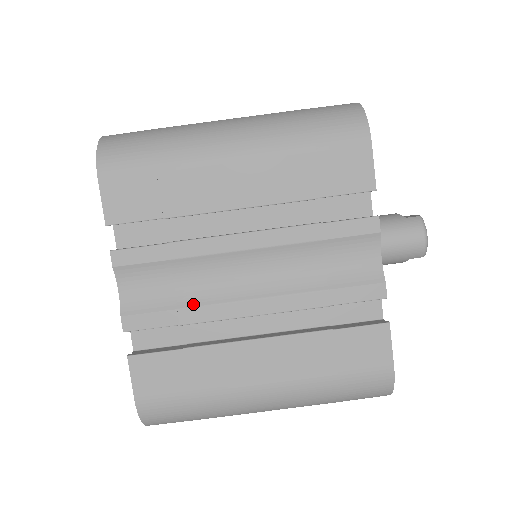
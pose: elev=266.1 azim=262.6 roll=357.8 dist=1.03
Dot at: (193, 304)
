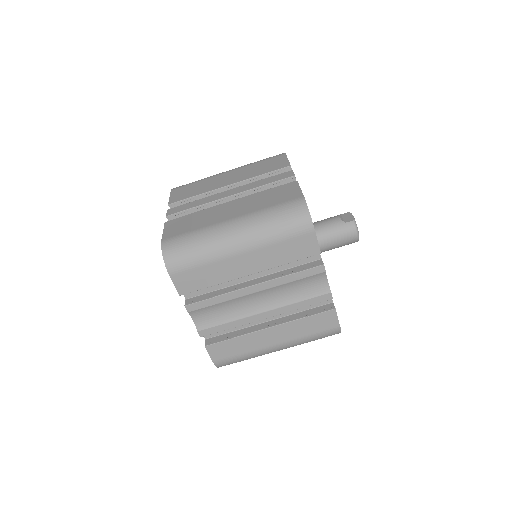
Dot at: (233, 320)
